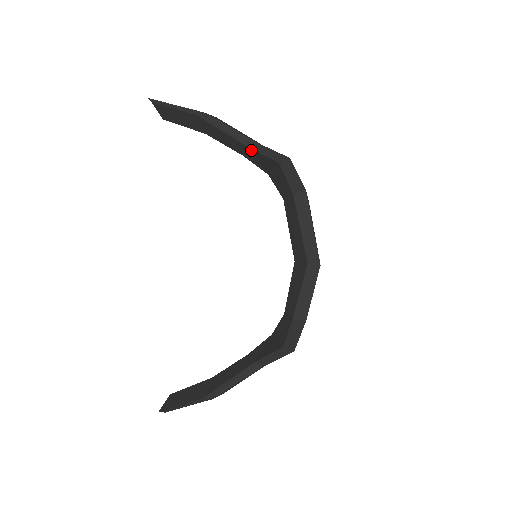
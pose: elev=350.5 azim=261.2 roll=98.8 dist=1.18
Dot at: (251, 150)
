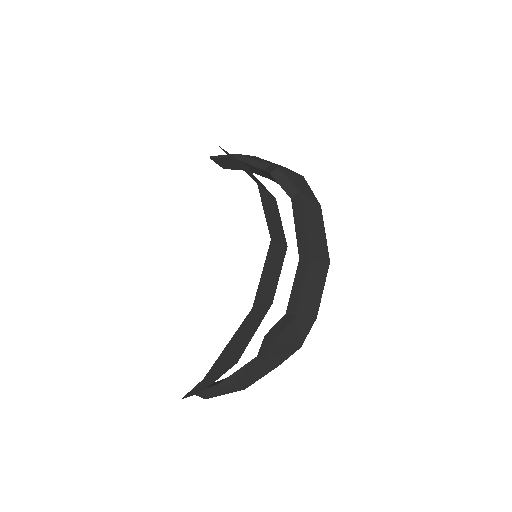
Dot at: (266, 172)
